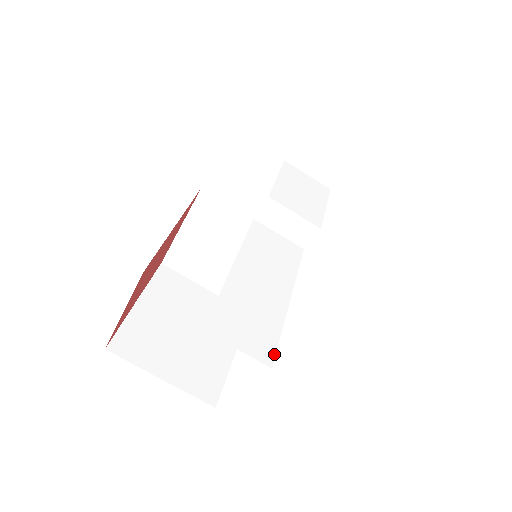
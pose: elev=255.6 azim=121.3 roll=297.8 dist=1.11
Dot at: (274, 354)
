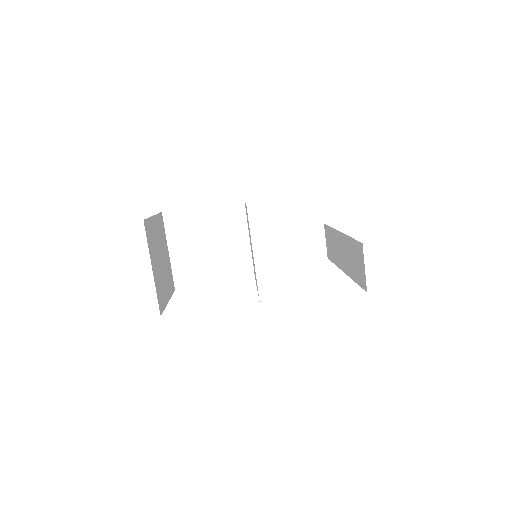
Dot at: occluded
